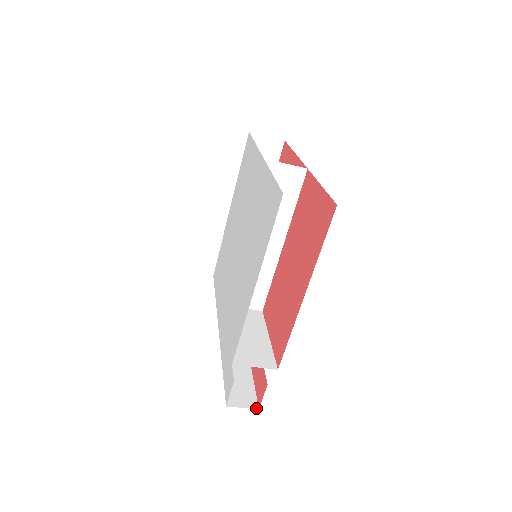
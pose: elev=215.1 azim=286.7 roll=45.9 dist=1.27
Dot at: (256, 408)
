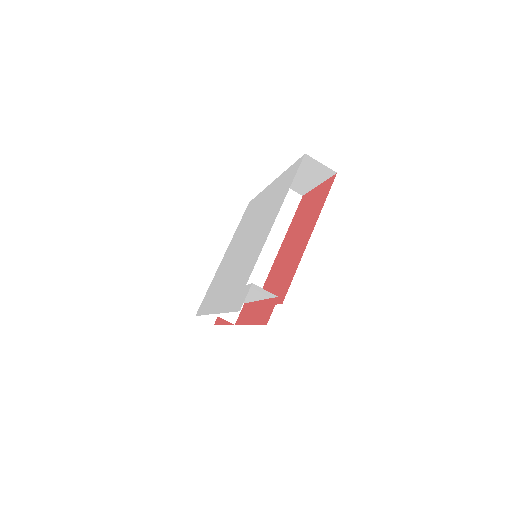
Dot at: occluded
